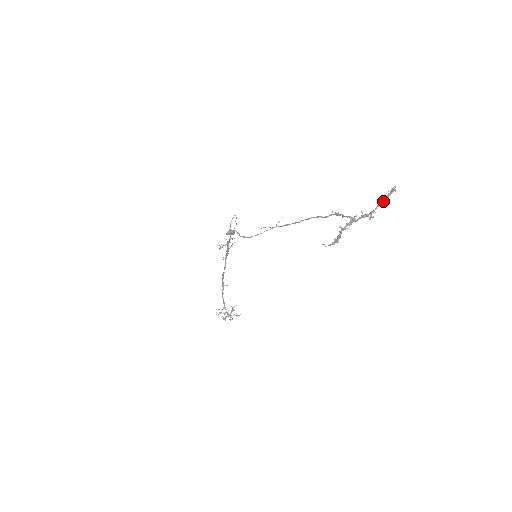
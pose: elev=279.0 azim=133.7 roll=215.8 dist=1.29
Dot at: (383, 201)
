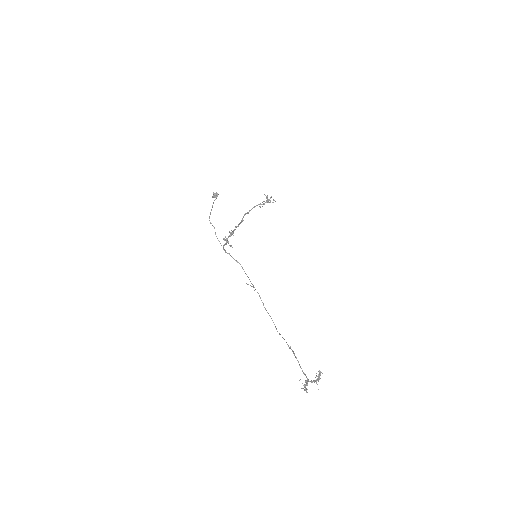
Dot at: occluded
